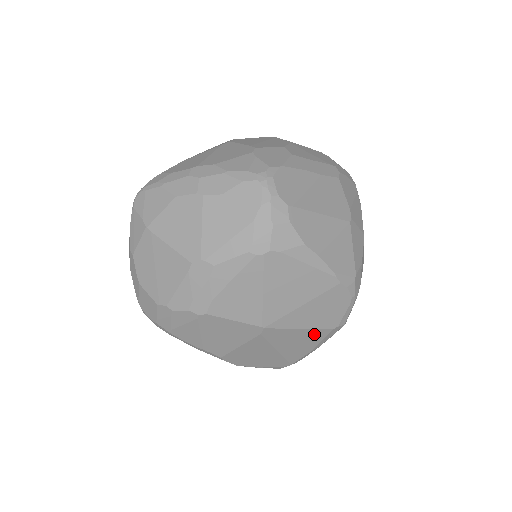
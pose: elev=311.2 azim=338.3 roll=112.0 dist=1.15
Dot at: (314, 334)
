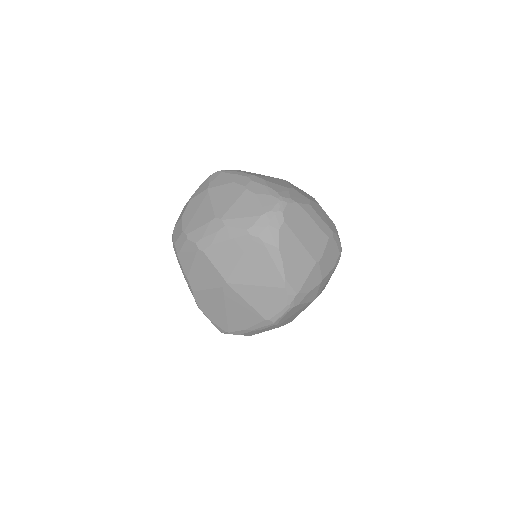
Dot at: (253, 314)
